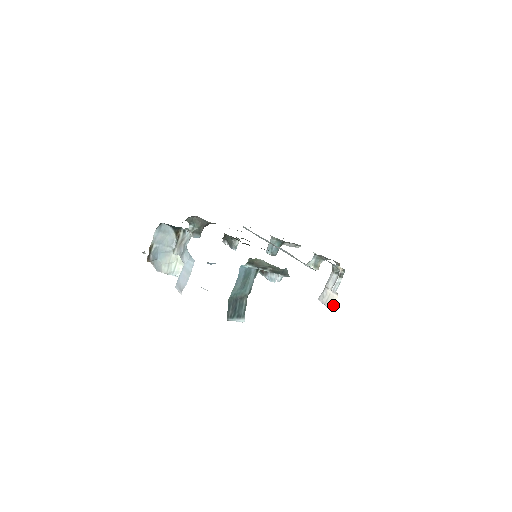
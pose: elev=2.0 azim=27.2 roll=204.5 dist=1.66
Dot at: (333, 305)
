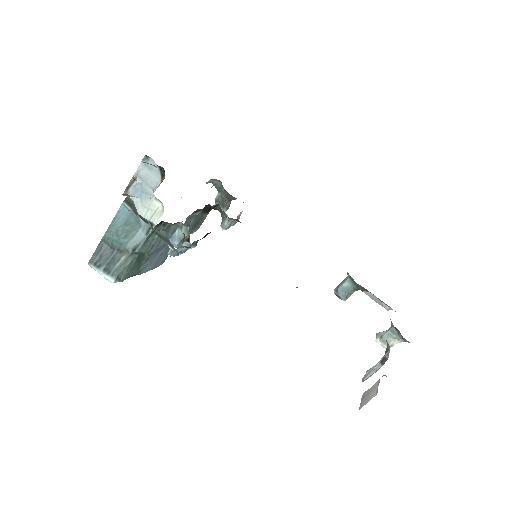
Dot at: (364, 404)
